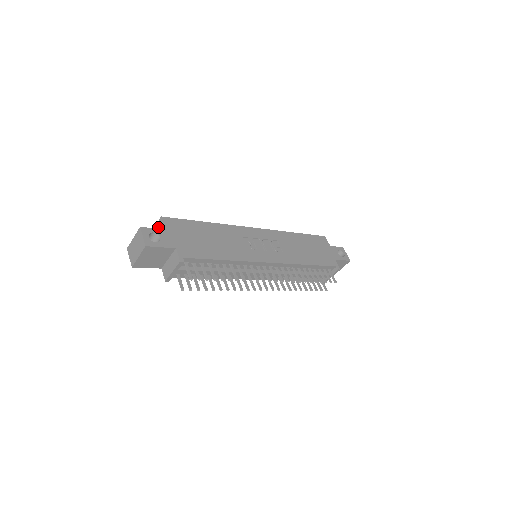
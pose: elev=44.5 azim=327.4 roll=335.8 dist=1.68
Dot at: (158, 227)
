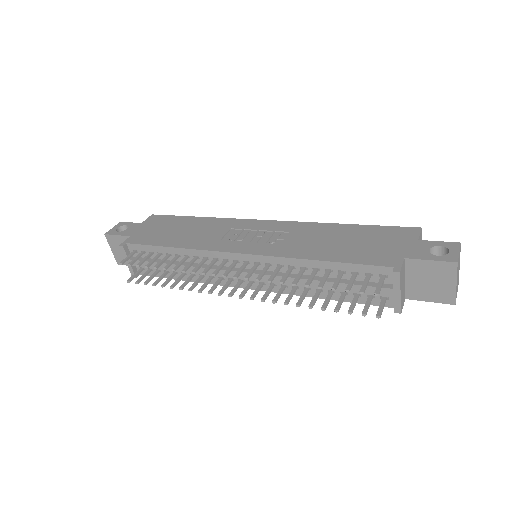
Dot at: occluded
